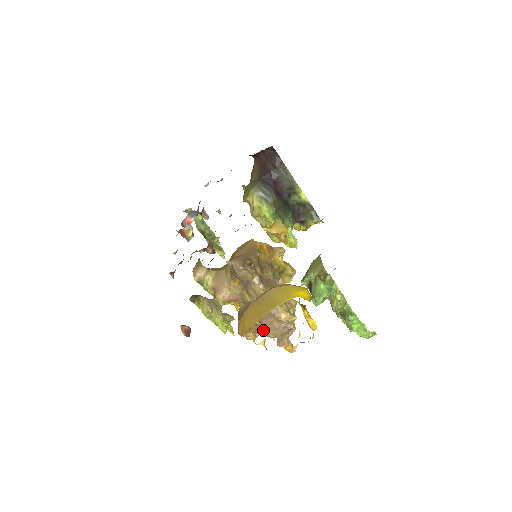
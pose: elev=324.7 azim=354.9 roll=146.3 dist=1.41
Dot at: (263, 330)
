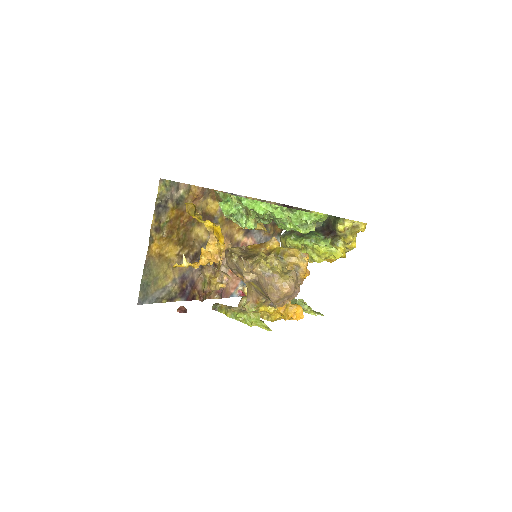
Dot at: (275, 303)
